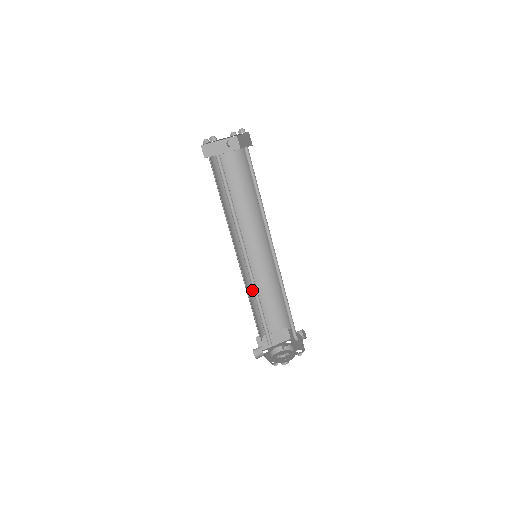
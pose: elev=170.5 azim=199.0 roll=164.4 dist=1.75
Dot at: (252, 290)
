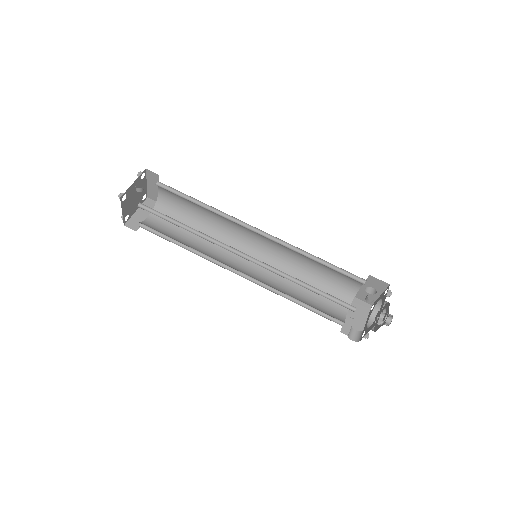
Dot at: (288, 293)
